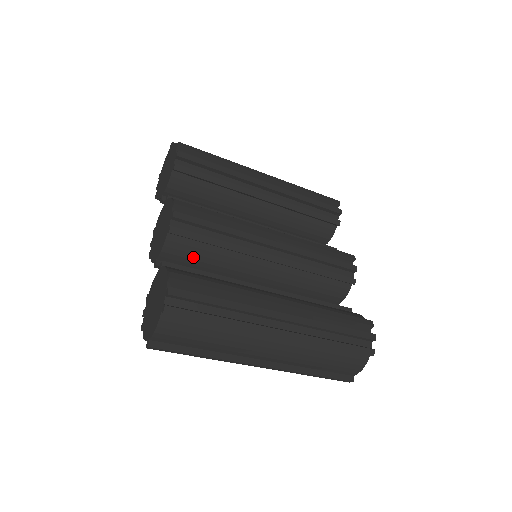
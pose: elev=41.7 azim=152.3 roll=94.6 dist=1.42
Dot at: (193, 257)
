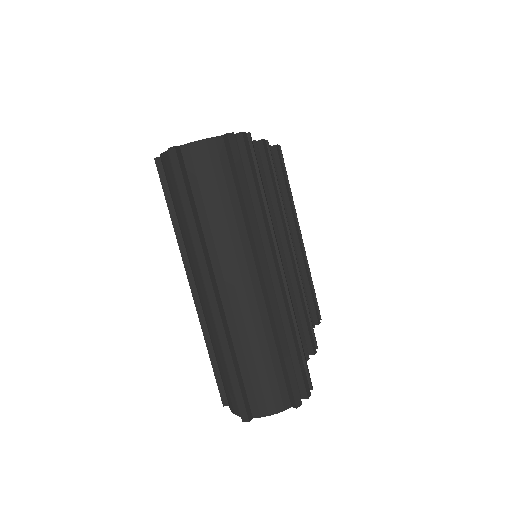
Dot at: occluded
